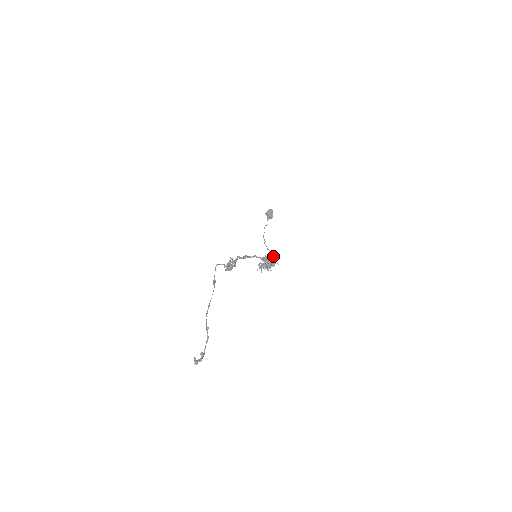
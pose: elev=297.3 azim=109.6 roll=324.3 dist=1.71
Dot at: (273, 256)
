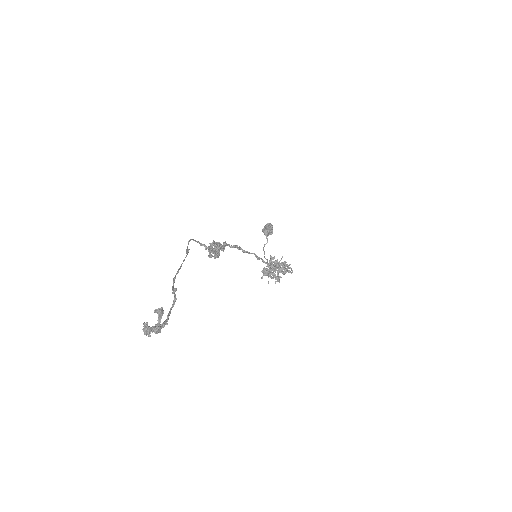
Dot at: occluded
